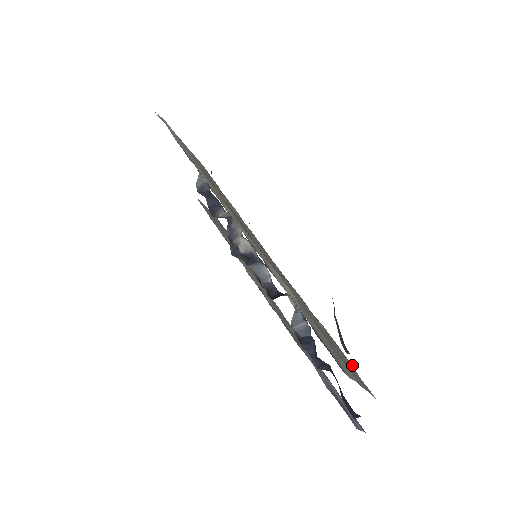
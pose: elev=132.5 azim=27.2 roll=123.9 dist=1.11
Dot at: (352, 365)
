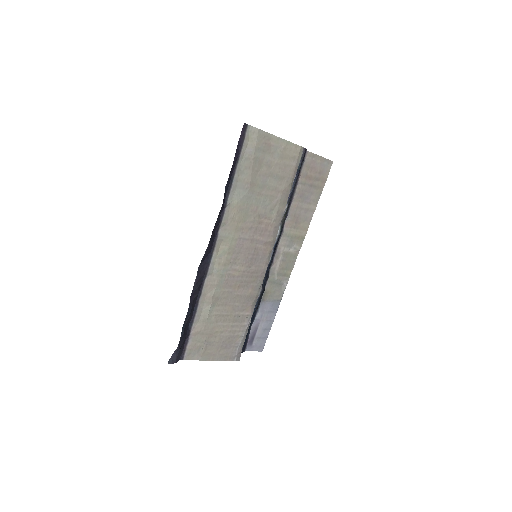
Dot at: (240, 343)
